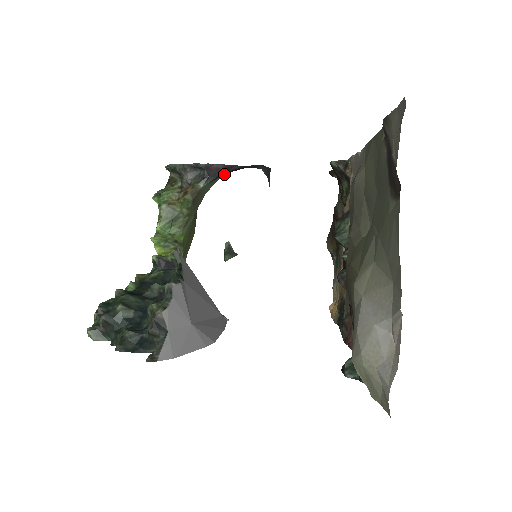
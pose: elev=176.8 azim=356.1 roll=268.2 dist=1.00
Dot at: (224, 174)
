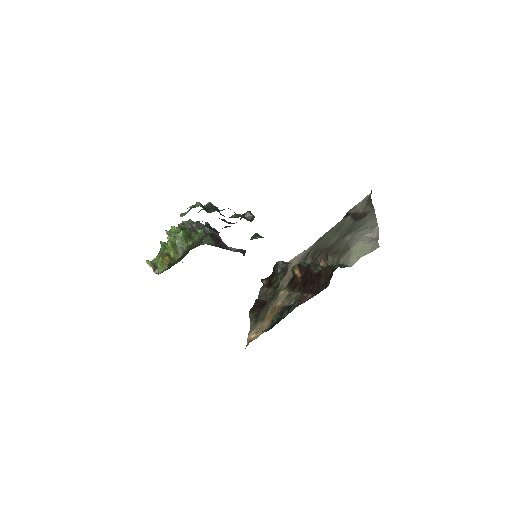
Dot at: (216, 242)
